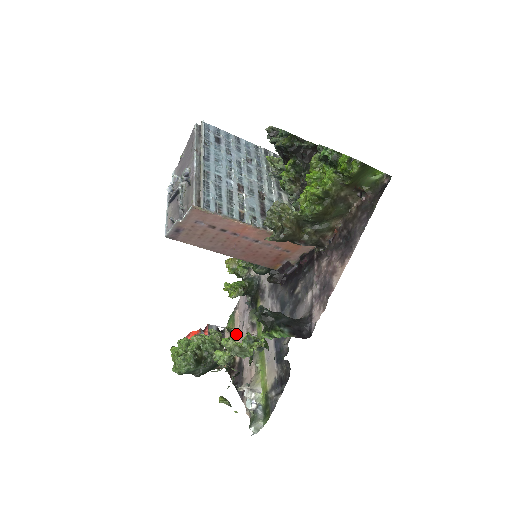
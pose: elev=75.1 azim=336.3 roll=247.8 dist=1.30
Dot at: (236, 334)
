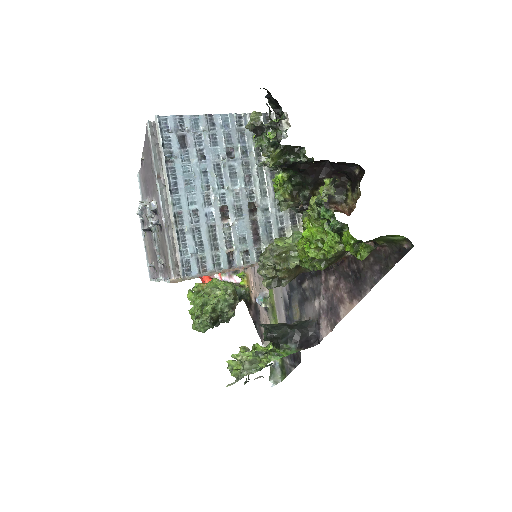
Dot at: (249, 274)
